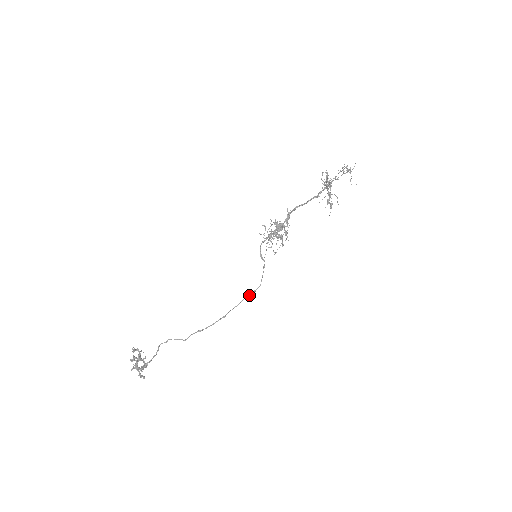
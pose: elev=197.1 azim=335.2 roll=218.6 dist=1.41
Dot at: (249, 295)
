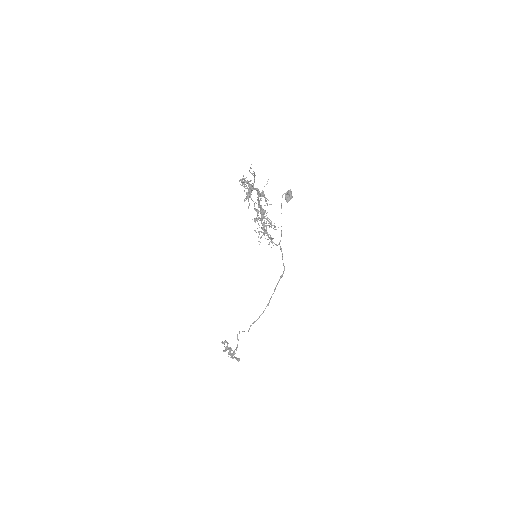
Dot at: occluded
